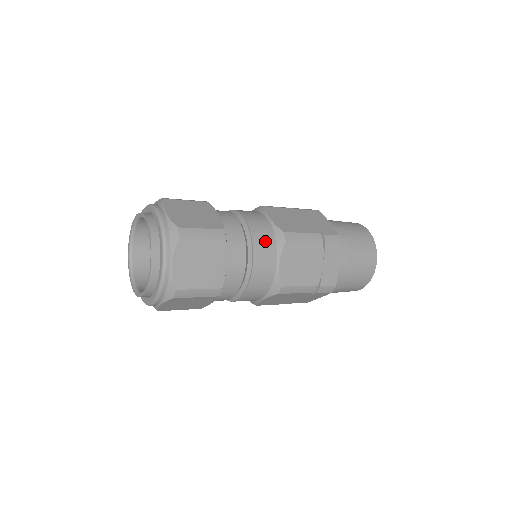
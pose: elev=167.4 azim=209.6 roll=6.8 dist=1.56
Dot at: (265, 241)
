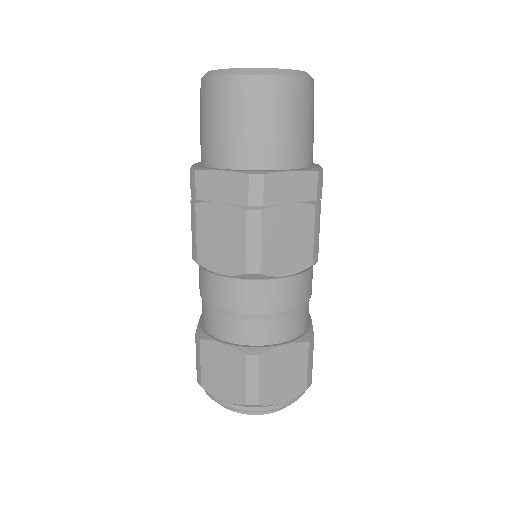
Dot at: (308, 285)
